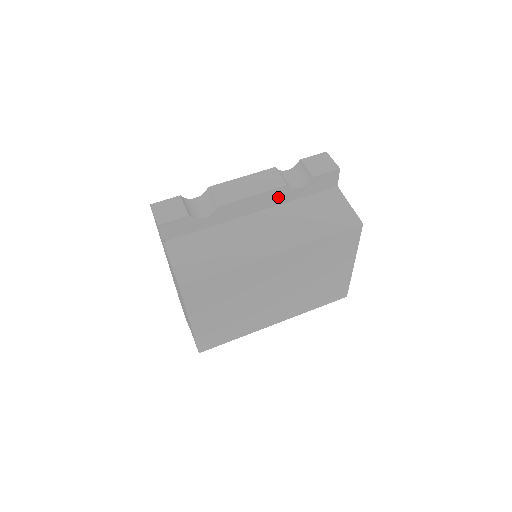
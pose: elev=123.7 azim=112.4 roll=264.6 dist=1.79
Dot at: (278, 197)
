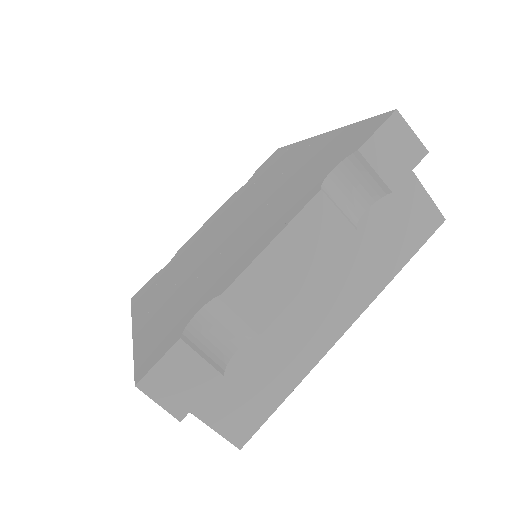
Dot at: occluded
